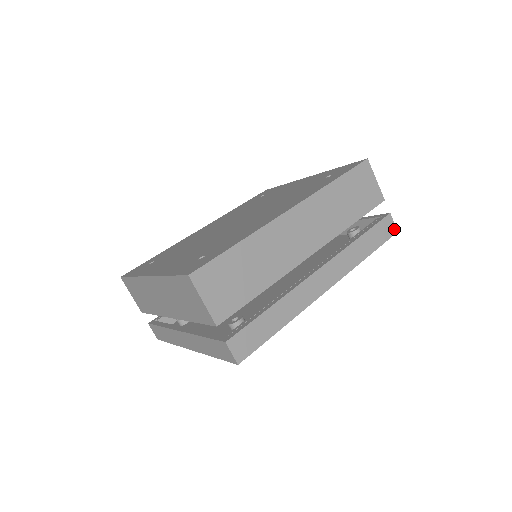
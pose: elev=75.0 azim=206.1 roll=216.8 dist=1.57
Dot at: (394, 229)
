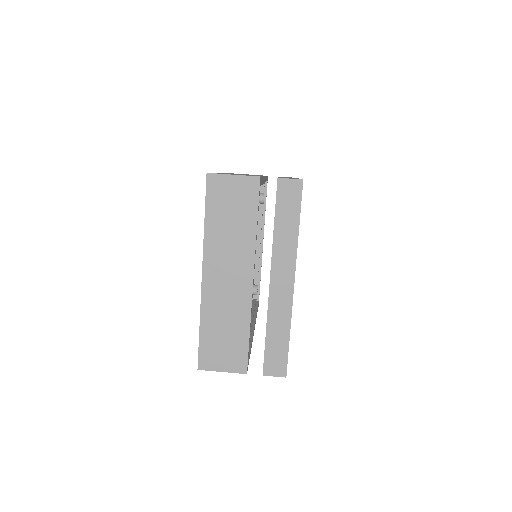
Dot at: occluded
